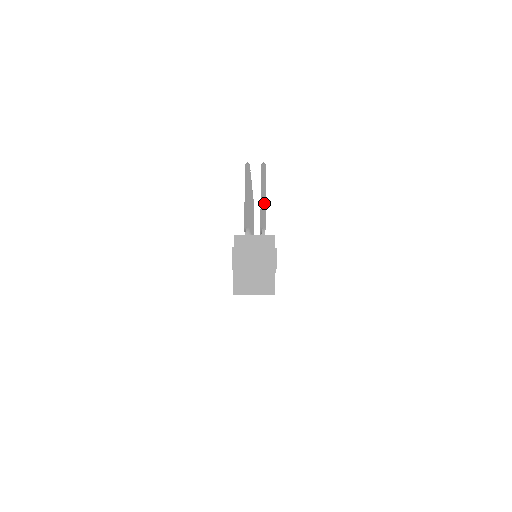
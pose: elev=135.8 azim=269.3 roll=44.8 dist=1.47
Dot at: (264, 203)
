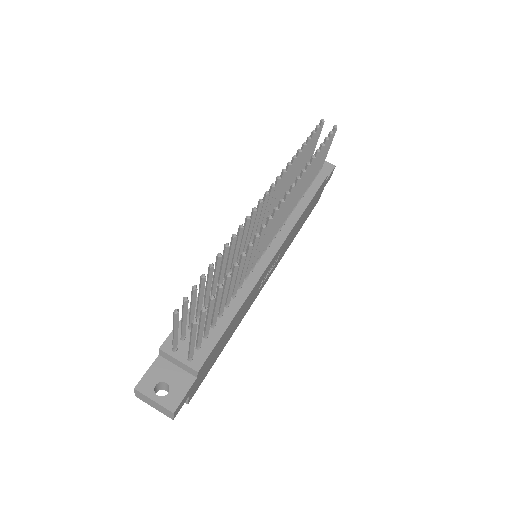
Dot at: (192, 345)
